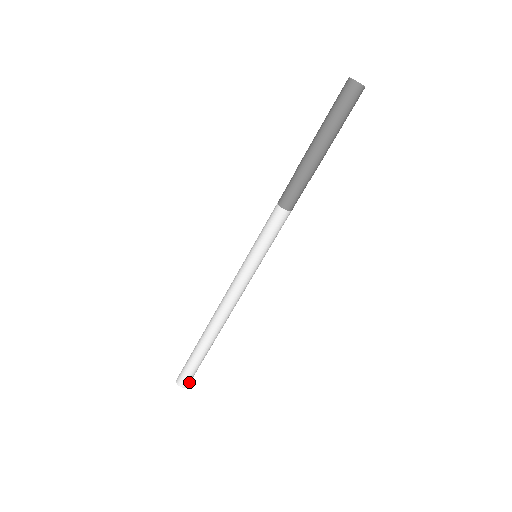
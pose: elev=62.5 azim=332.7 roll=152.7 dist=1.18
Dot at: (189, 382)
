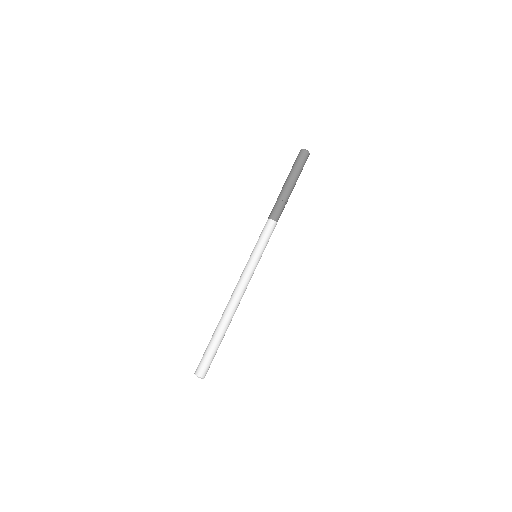
Dot at: (206, 373)
